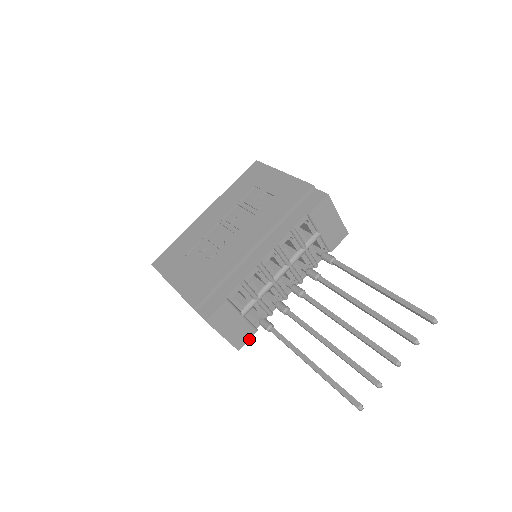
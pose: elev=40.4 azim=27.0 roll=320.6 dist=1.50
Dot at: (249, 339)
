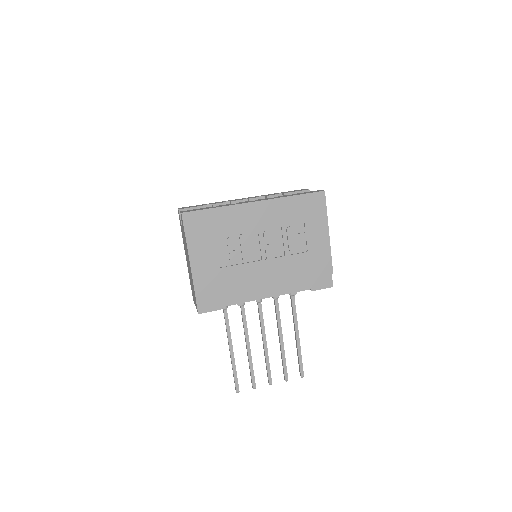
Dot at: occluded
